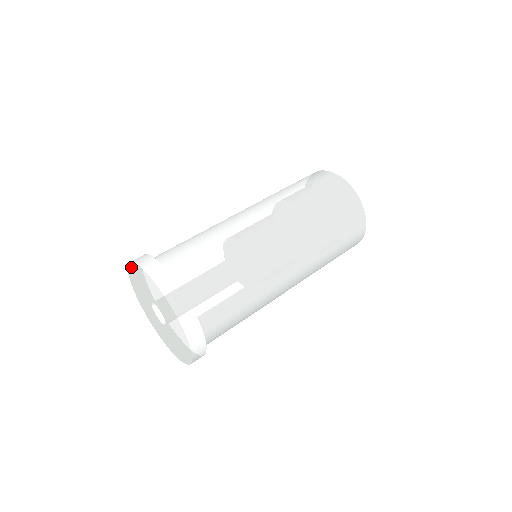
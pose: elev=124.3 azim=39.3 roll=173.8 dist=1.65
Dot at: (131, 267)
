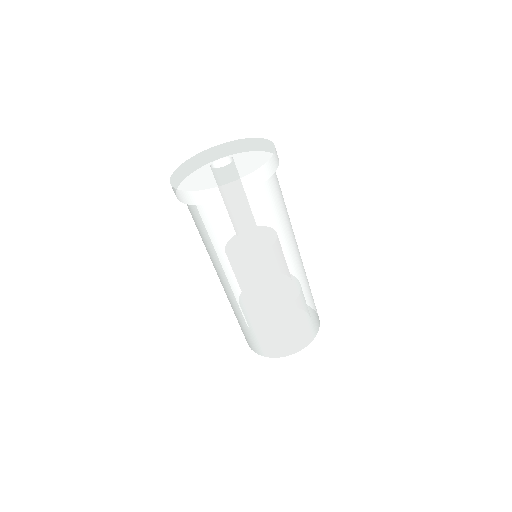
Dot at: (210, 149)
